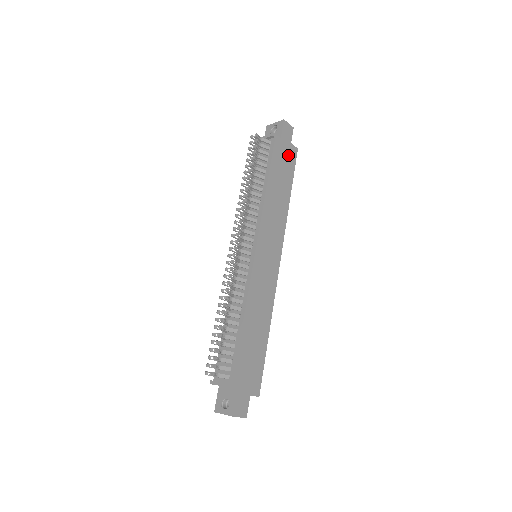
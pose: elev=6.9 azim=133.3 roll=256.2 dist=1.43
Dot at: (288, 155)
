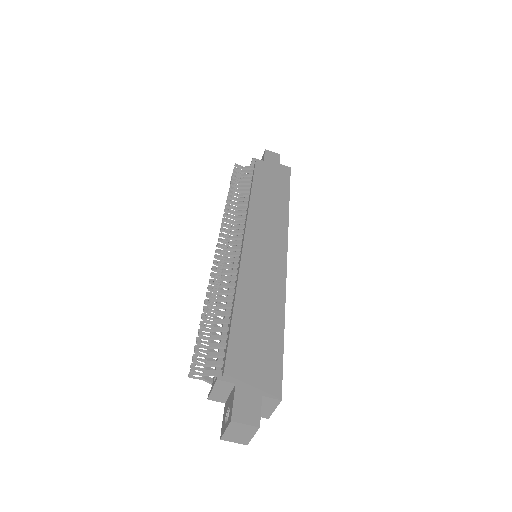
Dot at: (277, 172)
